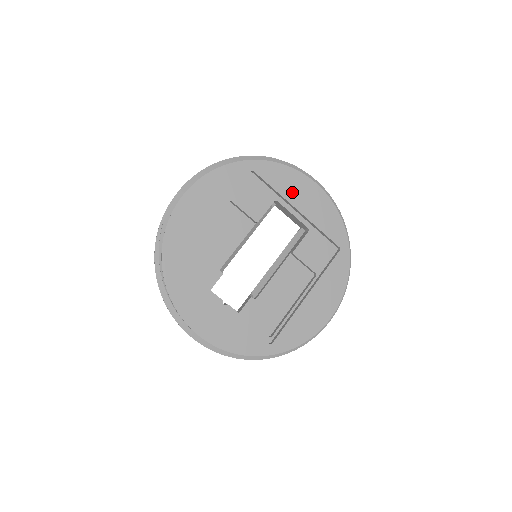
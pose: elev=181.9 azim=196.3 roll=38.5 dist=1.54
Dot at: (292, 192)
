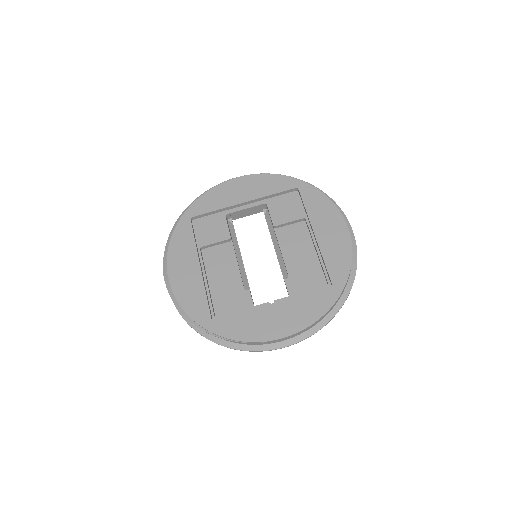
Dot at: (228, 199)
